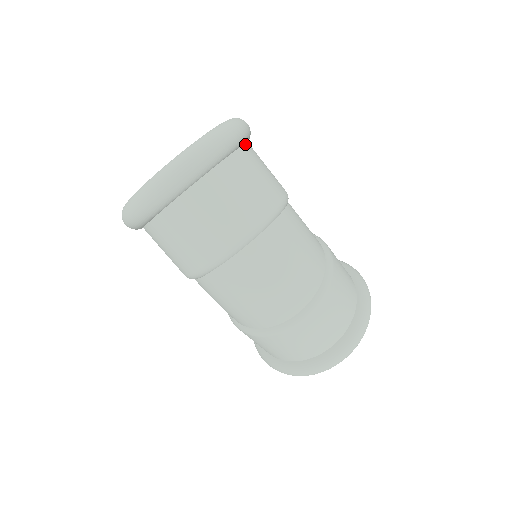
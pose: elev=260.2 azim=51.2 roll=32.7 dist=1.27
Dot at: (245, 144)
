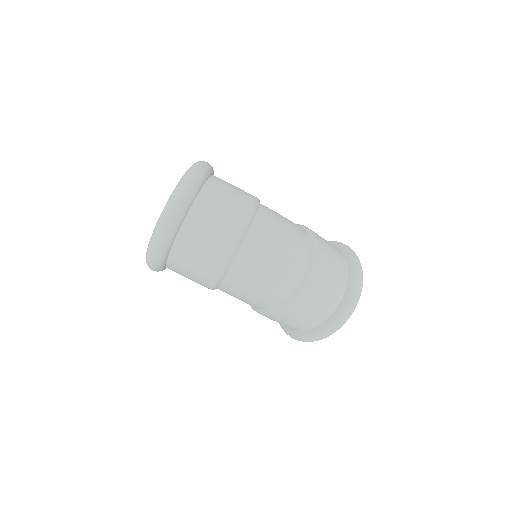
Dot at: (213, 175)
